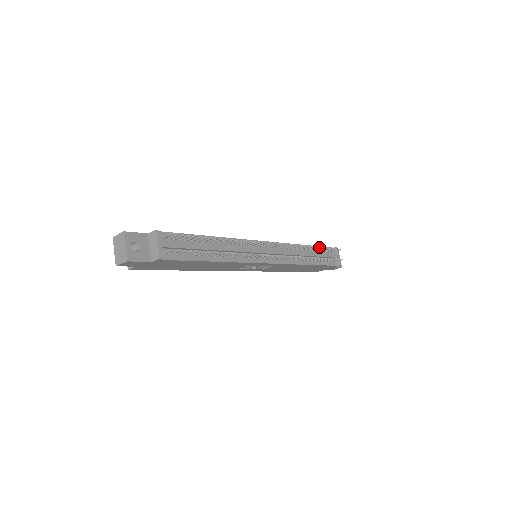
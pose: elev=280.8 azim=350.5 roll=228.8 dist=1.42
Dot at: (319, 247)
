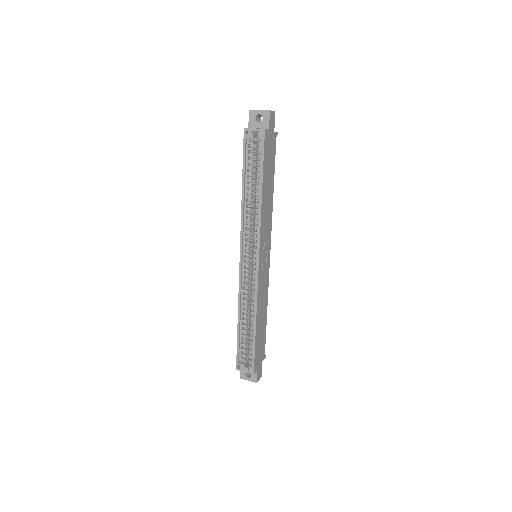
Dot at: occluded
